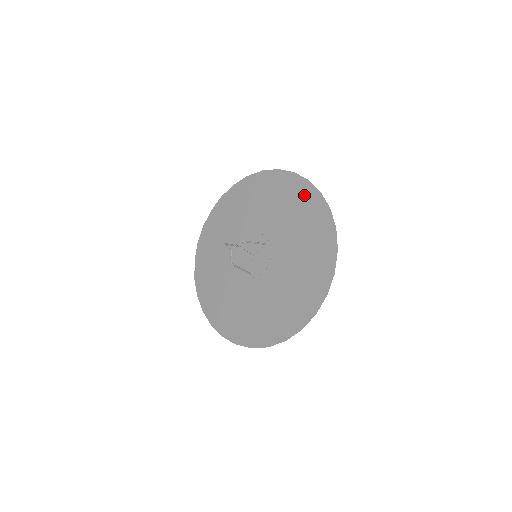
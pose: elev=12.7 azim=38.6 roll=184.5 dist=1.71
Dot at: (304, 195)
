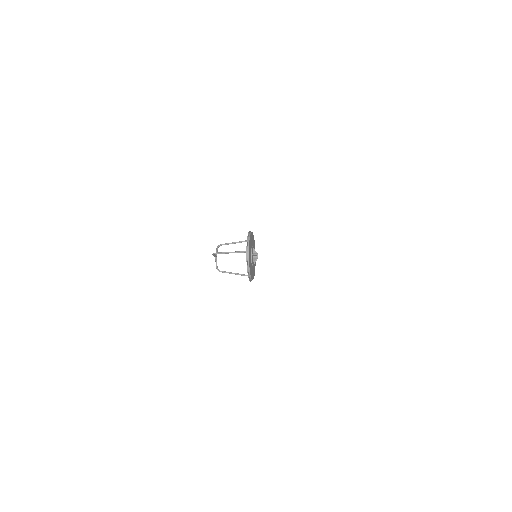
Dot at: occluded
